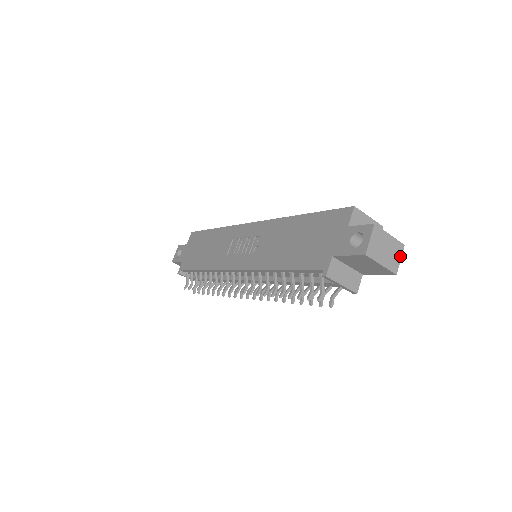
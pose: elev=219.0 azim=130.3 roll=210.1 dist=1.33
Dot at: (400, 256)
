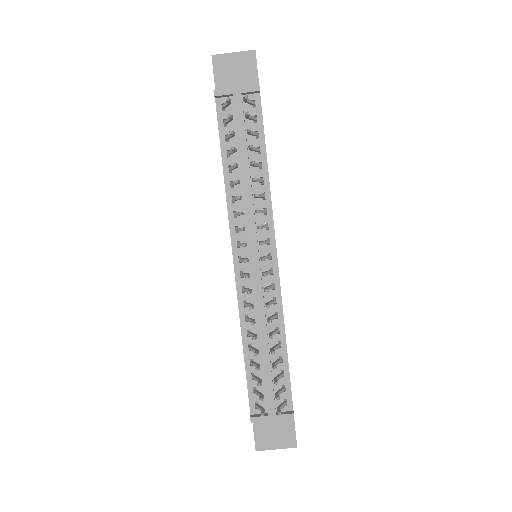
Dot at: occluded
